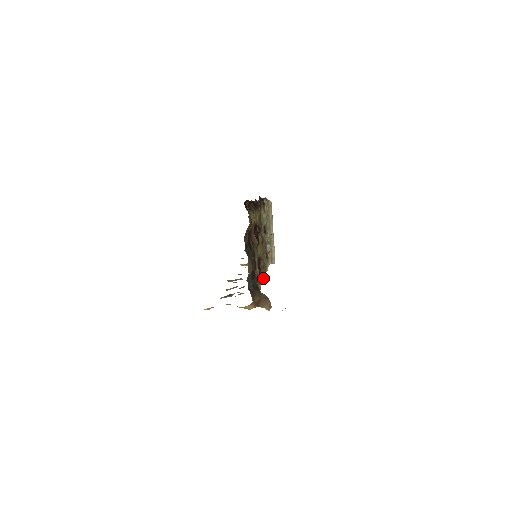
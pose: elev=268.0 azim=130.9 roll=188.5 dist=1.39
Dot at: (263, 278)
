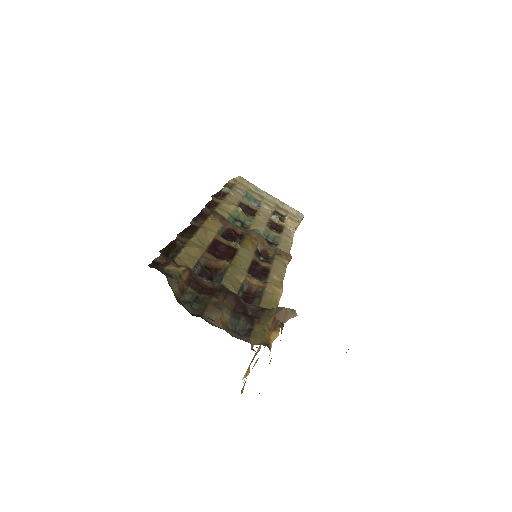
Dot at: (283, 267)
